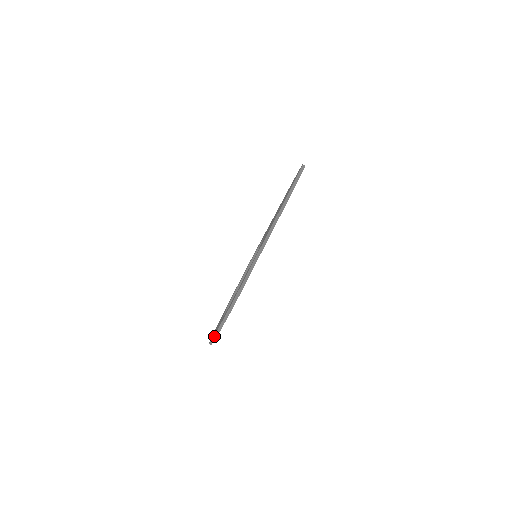
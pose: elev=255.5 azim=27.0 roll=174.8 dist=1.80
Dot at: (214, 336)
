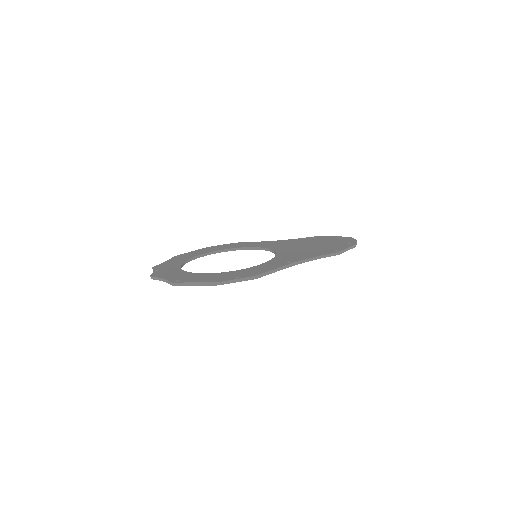
Dot at: (181, 283)
